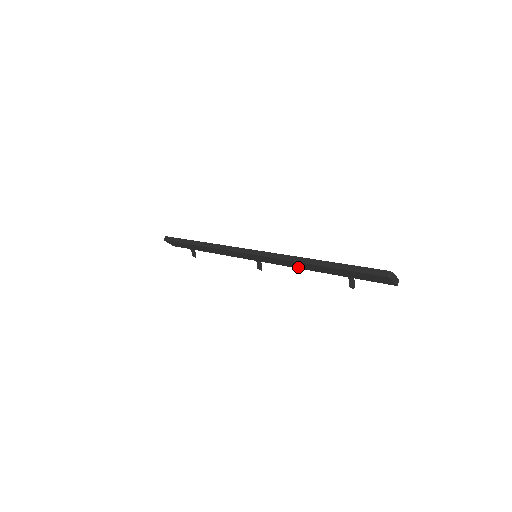
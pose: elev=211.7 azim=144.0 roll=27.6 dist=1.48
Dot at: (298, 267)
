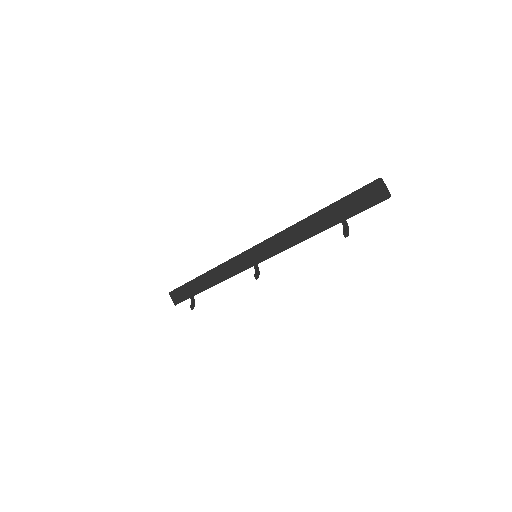
Dot at: (295, 241)
